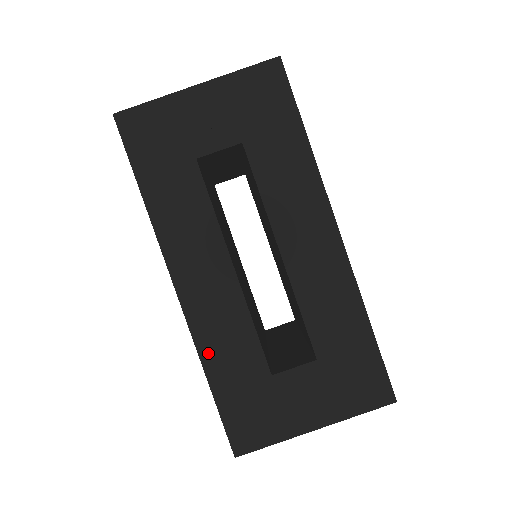
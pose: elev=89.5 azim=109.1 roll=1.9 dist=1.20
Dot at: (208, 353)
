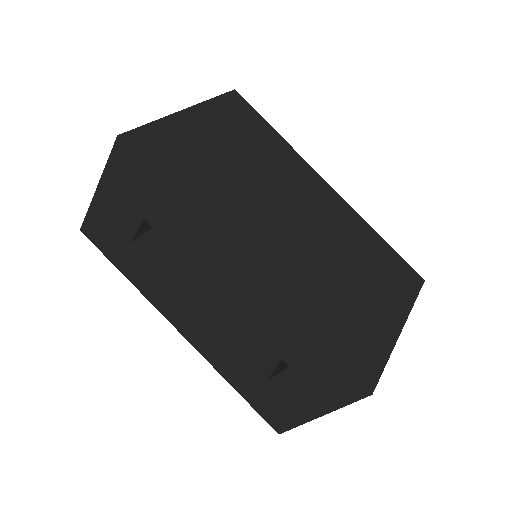
Dot at: (221, 370)
